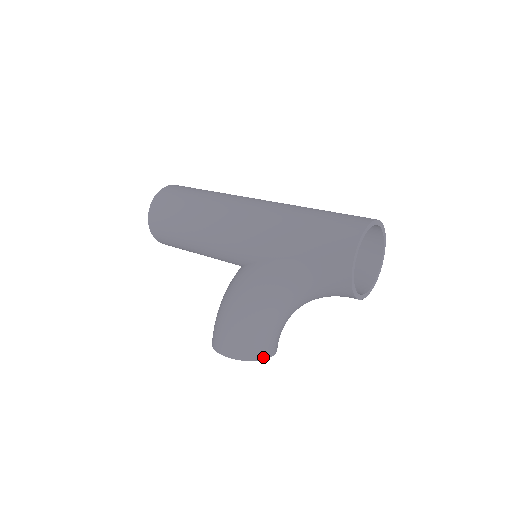
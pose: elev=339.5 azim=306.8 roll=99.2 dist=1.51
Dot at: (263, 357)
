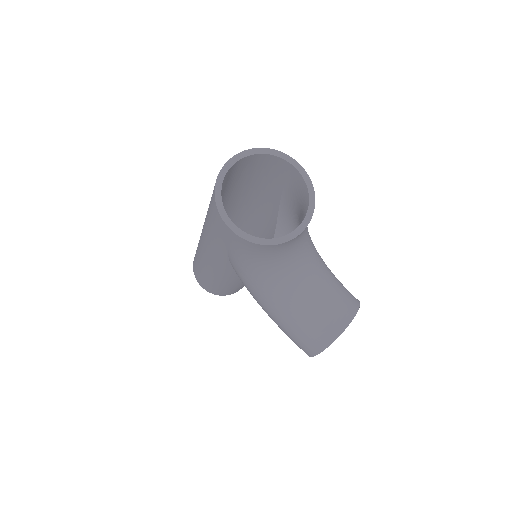
Dot at: (336, 334)
